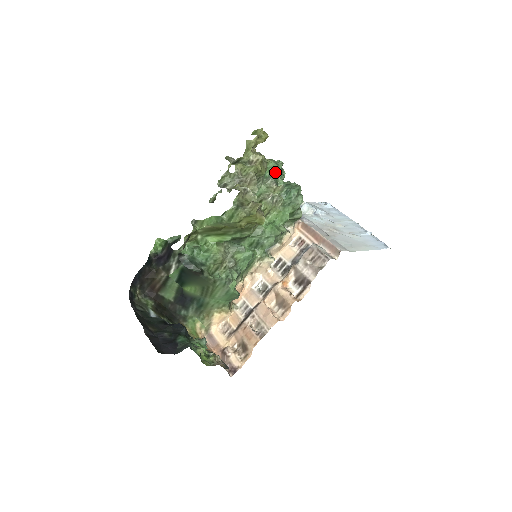
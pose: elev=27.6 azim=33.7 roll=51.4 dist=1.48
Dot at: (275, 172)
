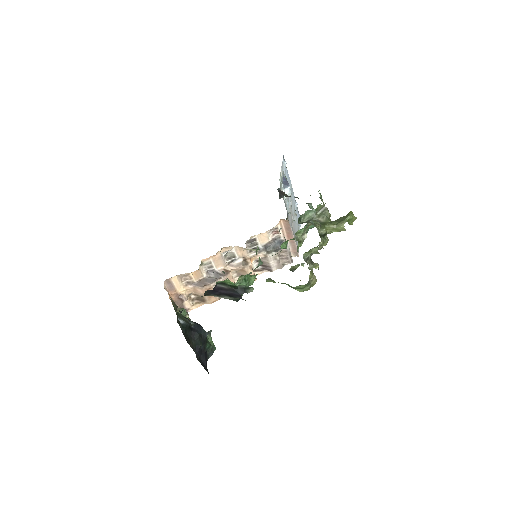
Dot at: occluded
